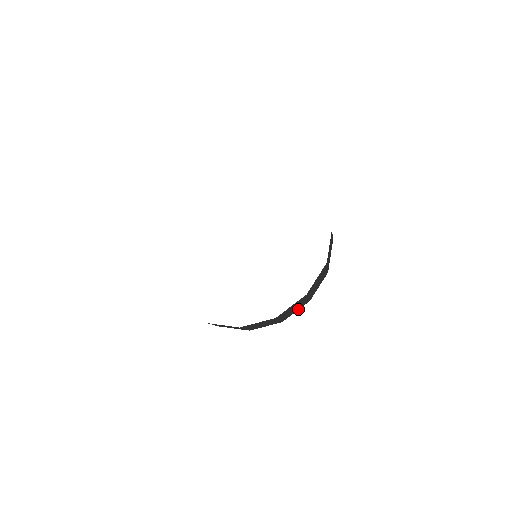
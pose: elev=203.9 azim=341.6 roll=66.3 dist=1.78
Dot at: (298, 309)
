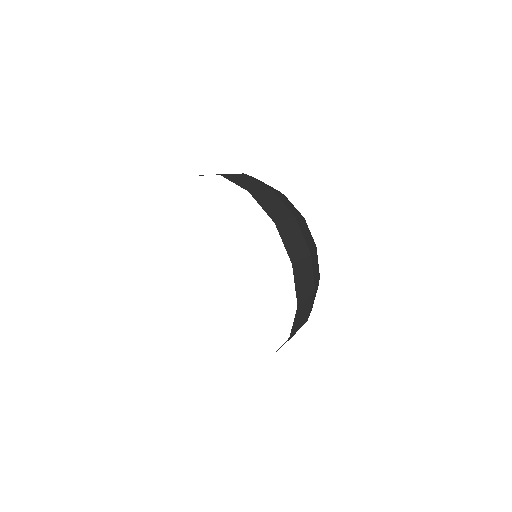
Dot at: occluded
